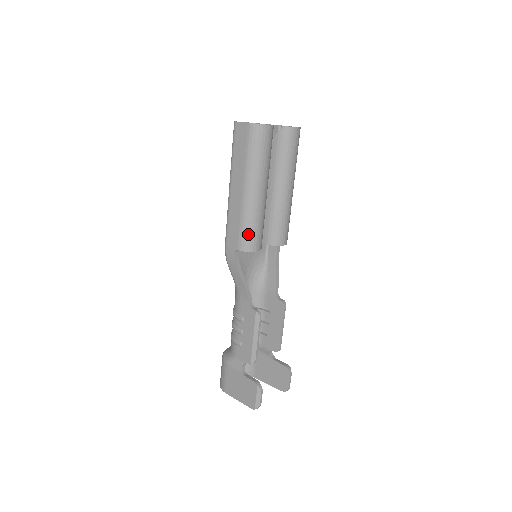
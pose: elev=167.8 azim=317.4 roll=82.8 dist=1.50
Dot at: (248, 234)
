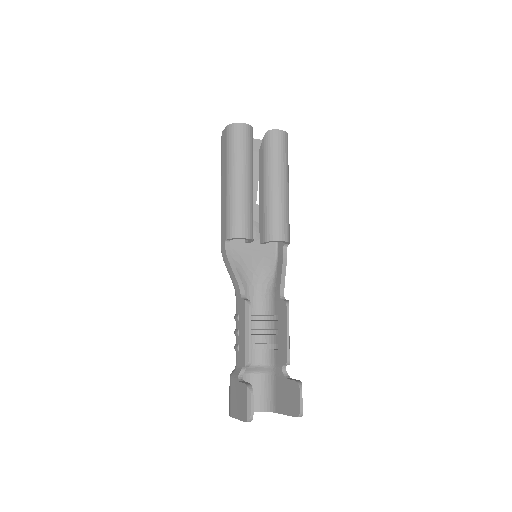
Dot at: (232, 221)
